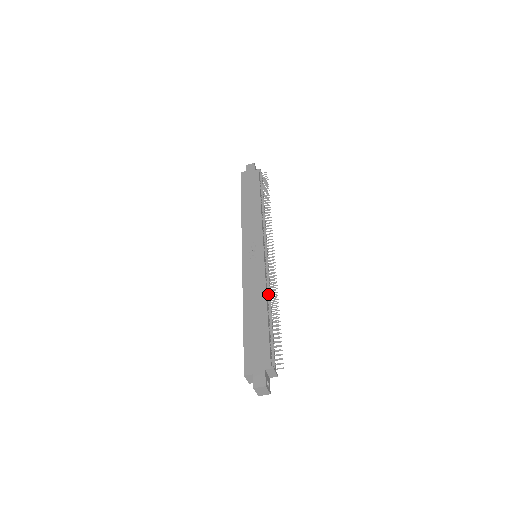
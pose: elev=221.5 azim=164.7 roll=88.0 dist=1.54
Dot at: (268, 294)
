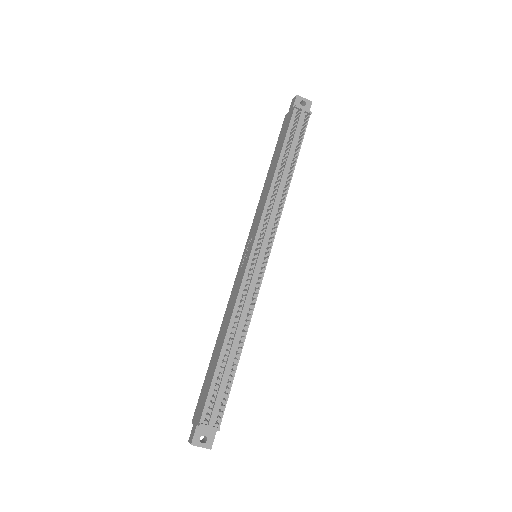
Dot at: (239, 318)
